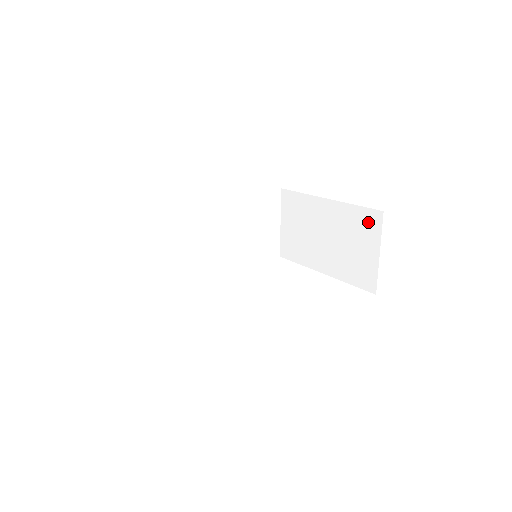
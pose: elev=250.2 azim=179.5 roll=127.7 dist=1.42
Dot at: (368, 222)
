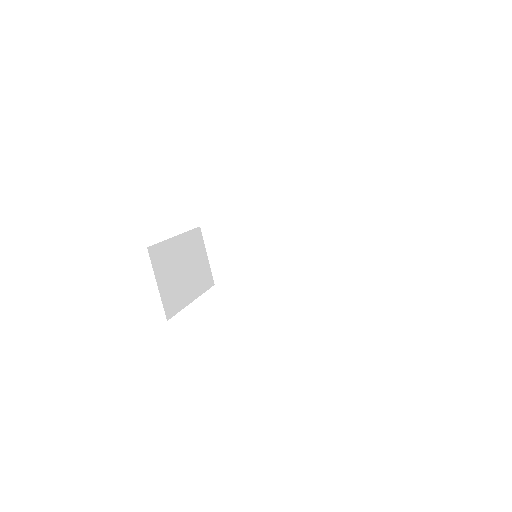
Dot at: occluded
